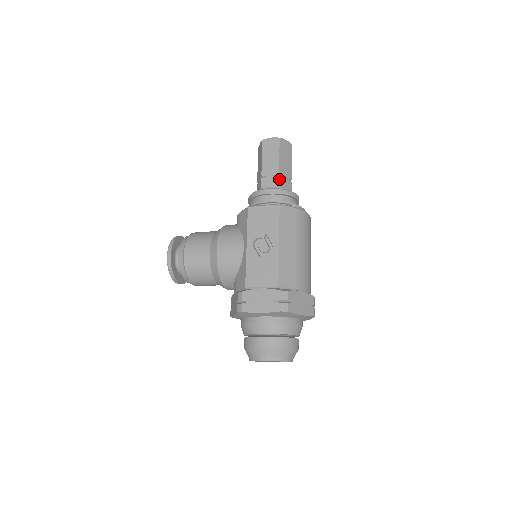
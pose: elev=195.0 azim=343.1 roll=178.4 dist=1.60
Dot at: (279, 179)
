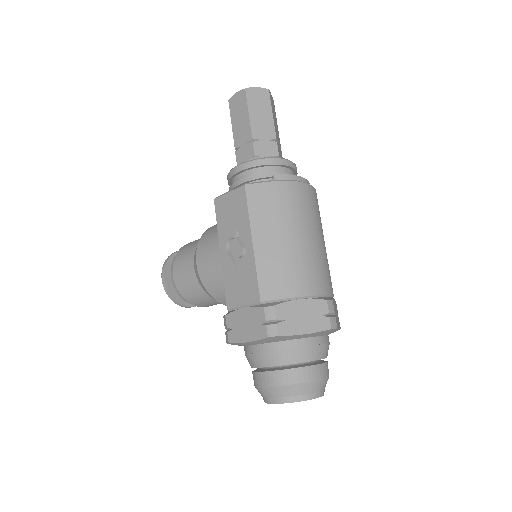
Dot at: (253, 146)
